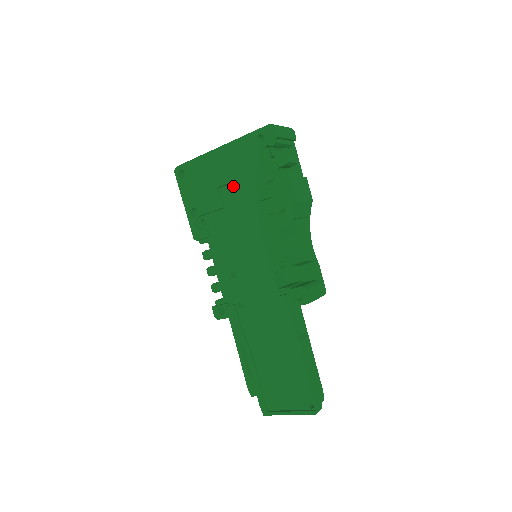
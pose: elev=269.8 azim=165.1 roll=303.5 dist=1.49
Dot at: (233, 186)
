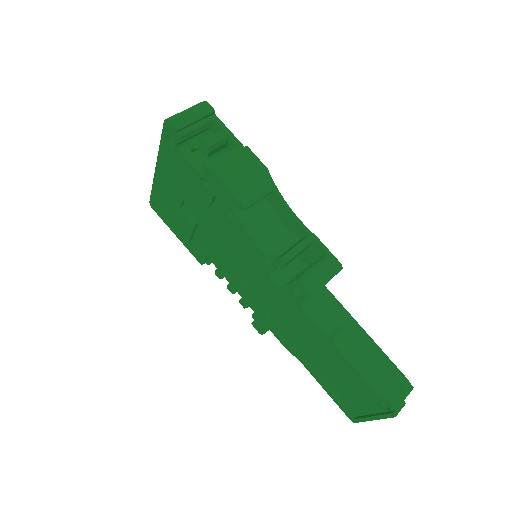
Dot at: (187, 200)
